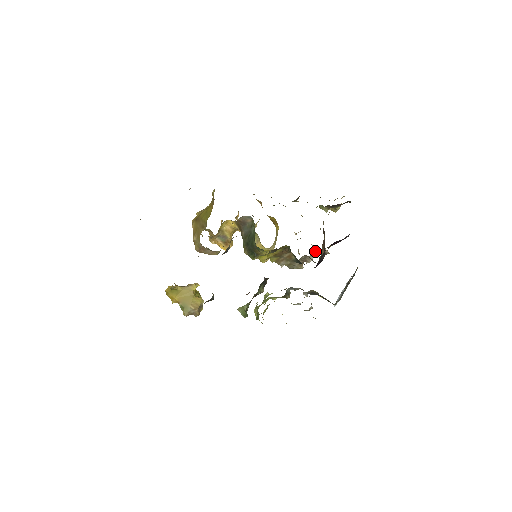
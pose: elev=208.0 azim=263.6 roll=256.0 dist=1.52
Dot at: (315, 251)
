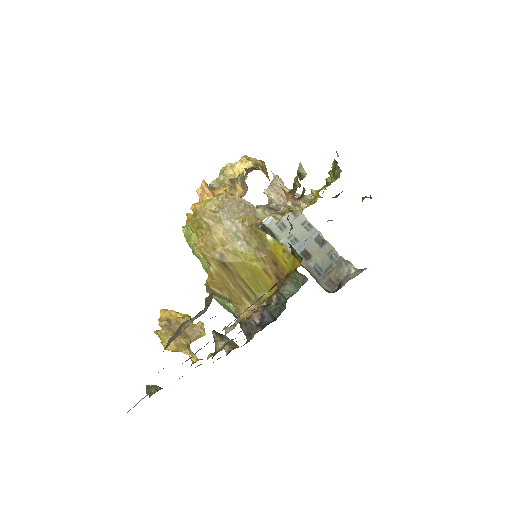
Dot at: occluded
